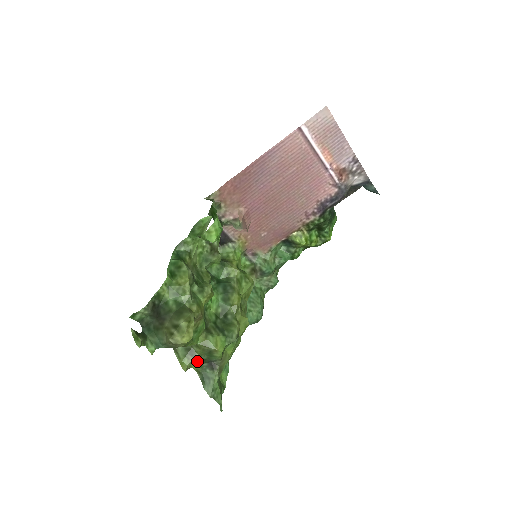
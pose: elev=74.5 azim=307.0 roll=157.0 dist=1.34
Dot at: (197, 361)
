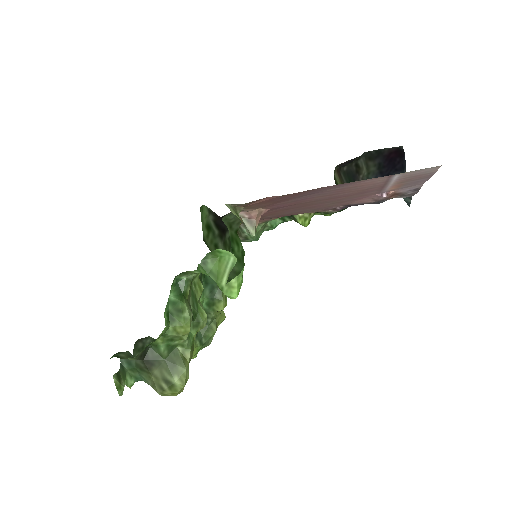
Dot at: occluded
